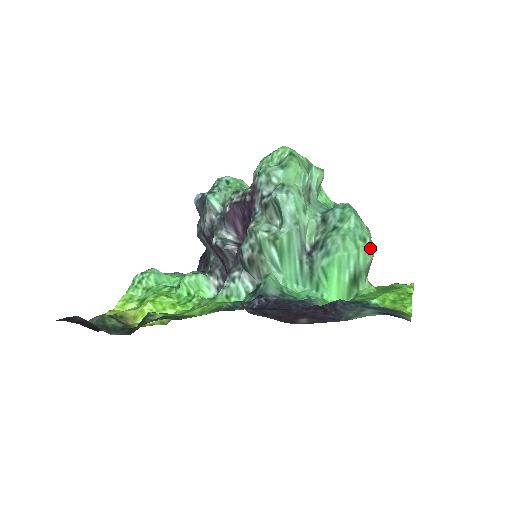
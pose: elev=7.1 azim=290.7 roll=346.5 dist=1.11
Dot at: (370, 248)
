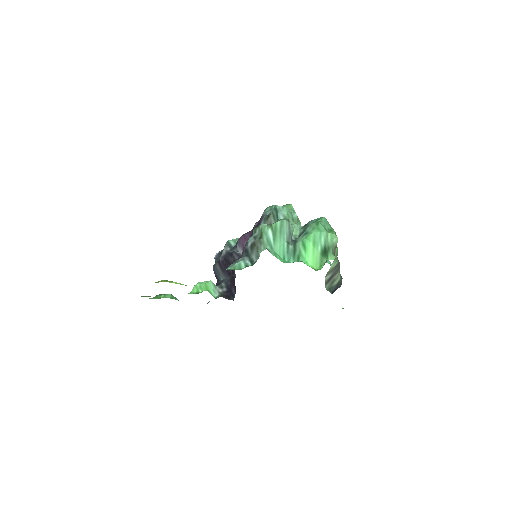
Dot at: (335, 234)
